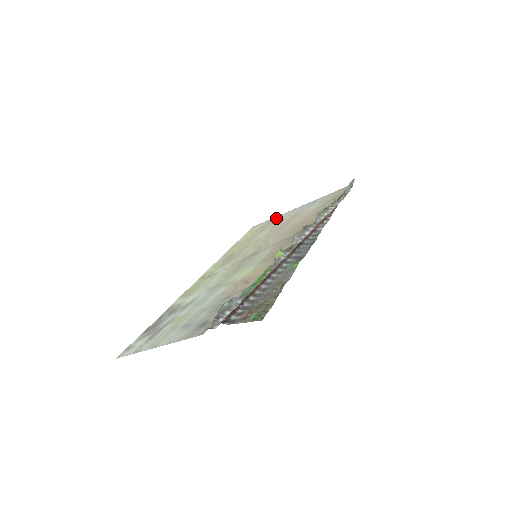
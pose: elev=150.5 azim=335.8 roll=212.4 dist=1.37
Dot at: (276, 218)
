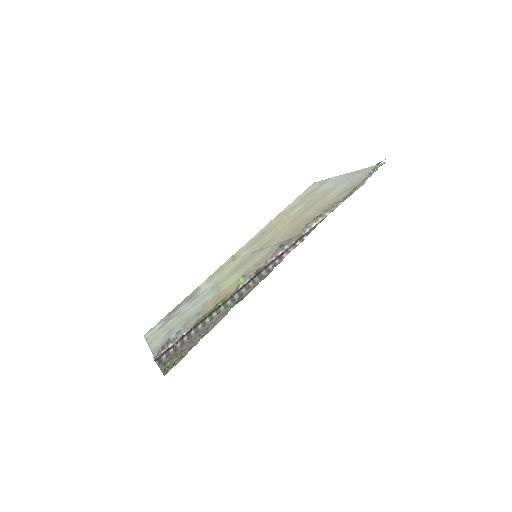
Dot at: (325, 183)
